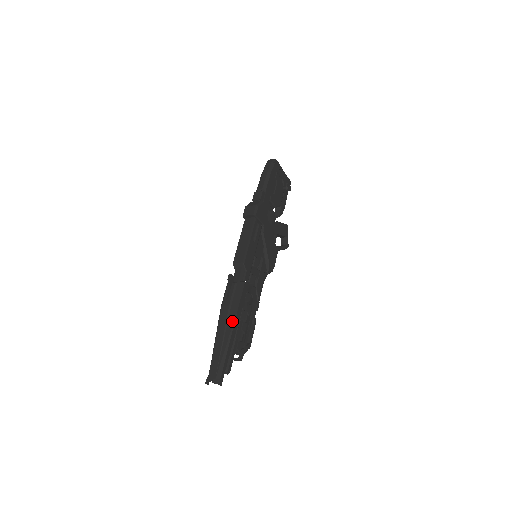
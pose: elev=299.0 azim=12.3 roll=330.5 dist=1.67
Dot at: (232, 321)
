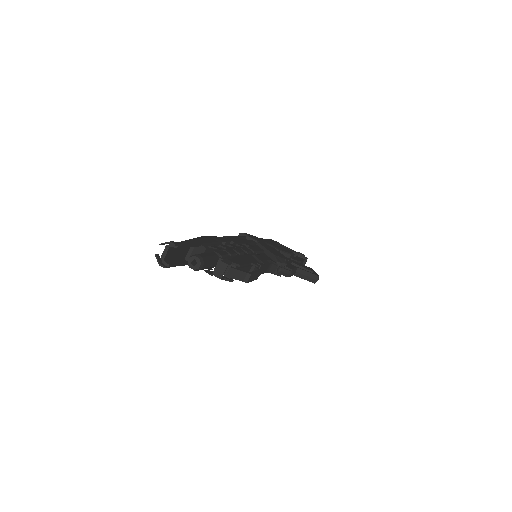
Dot at: occluded
